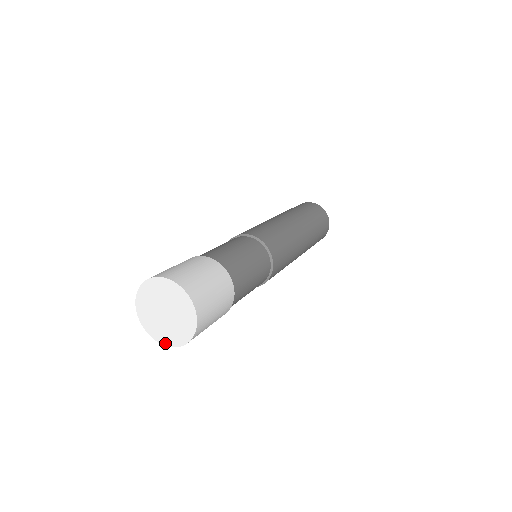
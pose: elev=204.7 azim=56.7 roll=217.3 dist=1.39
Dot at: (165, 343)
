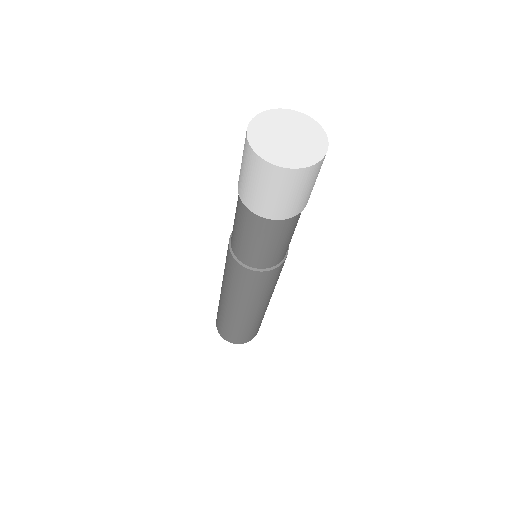
Dot at: (273, 161)
